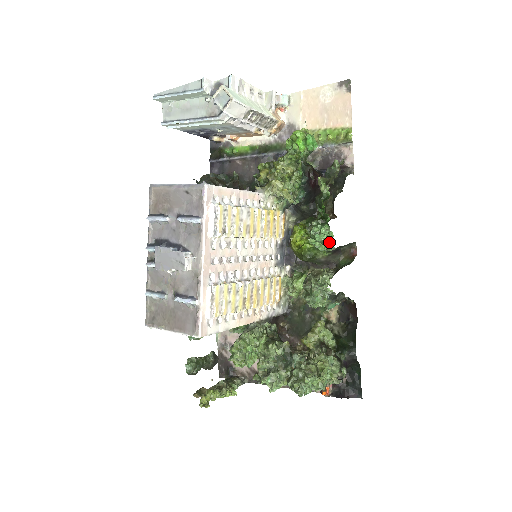
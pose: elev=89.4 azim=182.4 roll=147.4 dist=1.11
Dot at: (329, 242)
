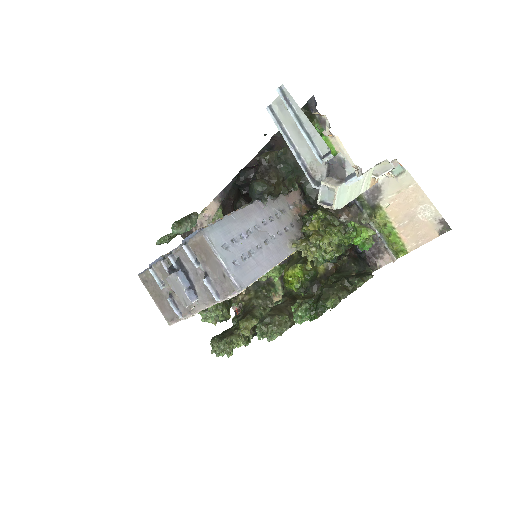
Dot at: (300, 324)
